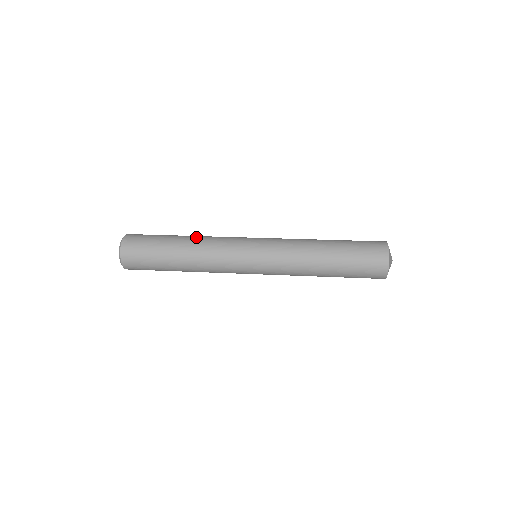
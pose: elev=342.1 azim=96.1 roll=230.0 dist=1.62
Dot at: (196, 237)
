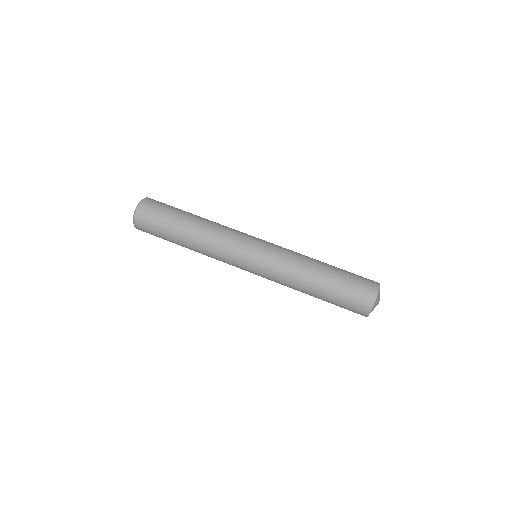
Dot at: (208, 220)
